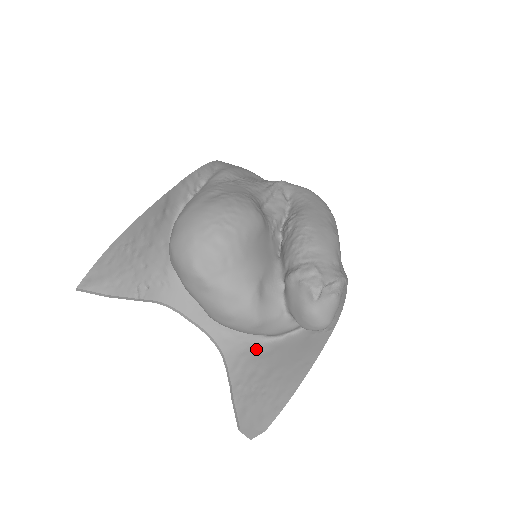
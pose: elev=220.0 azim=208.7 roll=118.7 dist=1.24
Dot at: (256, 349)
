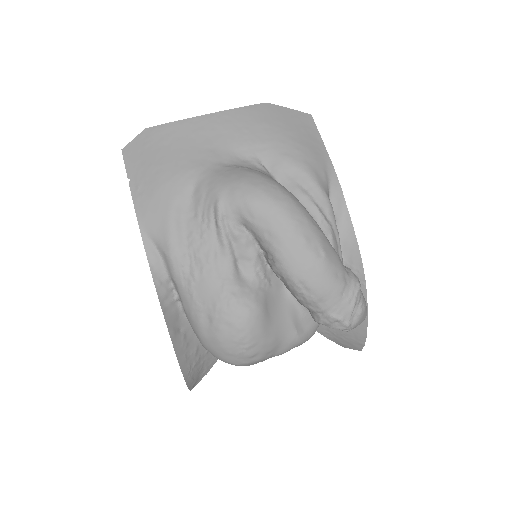
Dot at: occluded
